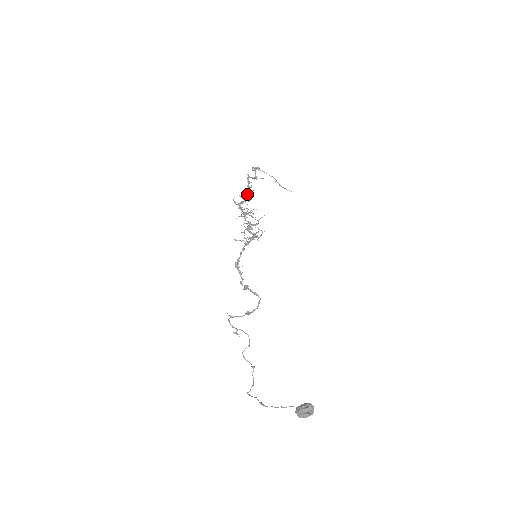
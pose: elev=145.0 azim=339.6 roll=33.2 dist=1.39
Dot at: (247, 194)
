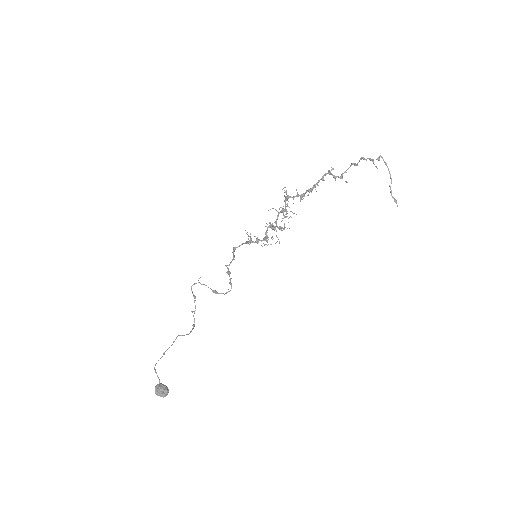
Dot at: (307, 190)
